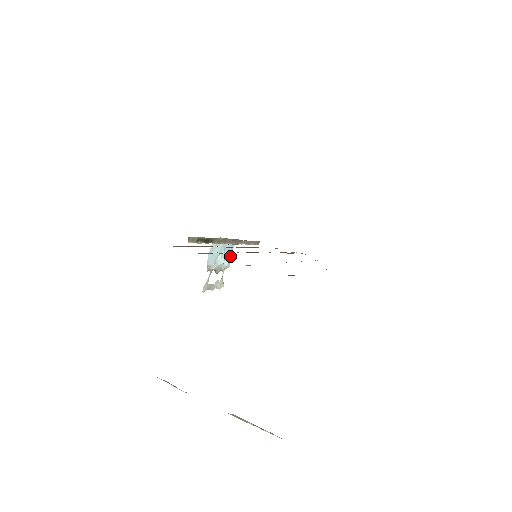
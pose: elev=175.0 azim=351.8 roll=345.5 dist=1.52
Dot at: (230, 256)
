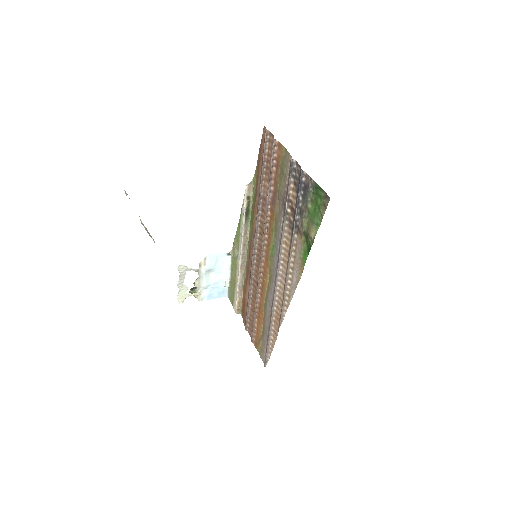
Dot at: (211, 297)
